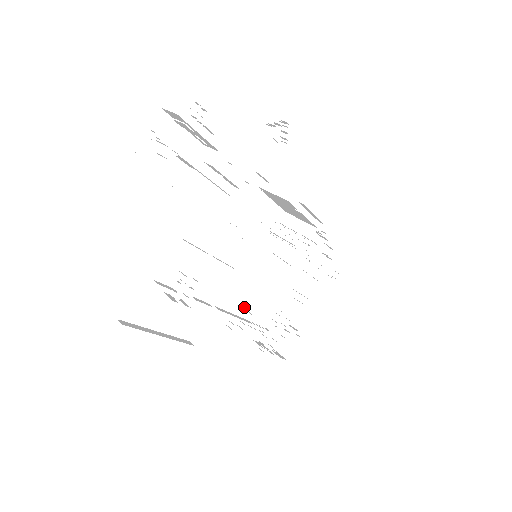
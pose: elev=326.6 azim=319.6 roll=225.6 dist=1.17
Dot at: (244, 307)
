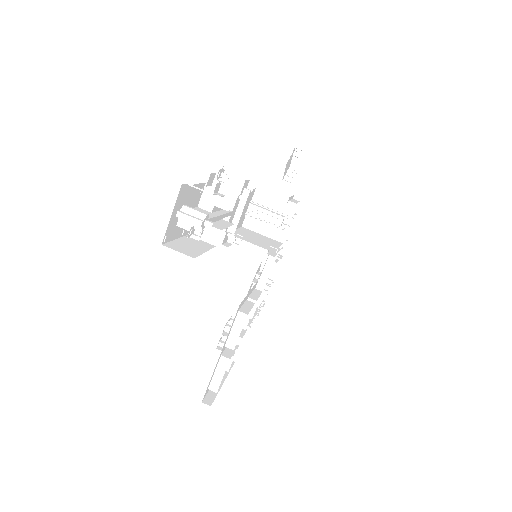
Dot at: occluded
